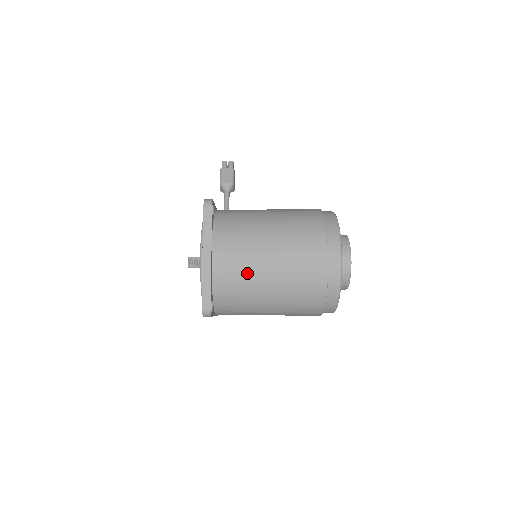
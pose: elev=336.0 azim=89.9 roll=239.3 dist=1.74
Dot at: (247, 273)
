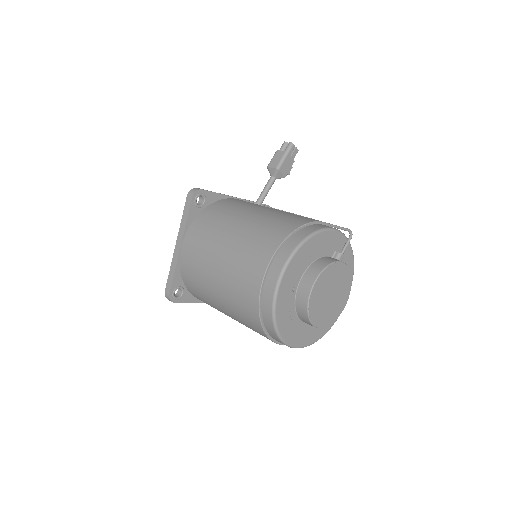
Dot at: (201, 273)
